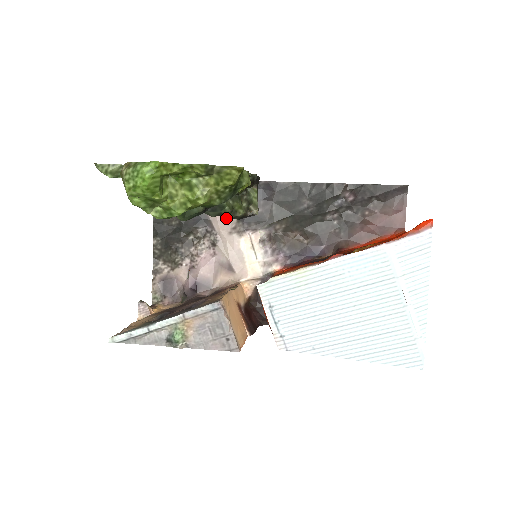
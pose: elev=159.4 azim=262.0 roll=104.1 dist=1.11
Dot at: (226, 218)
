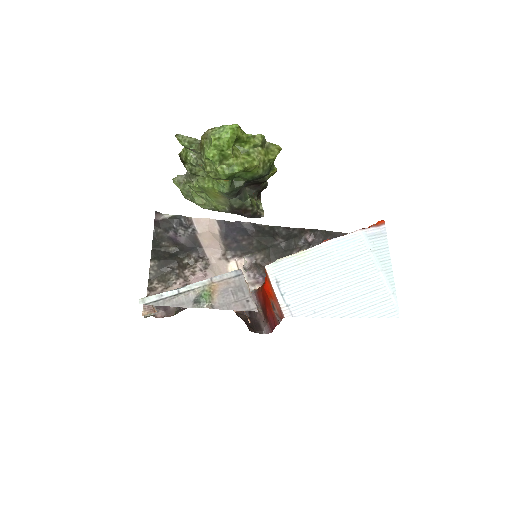
Dot at: (217, 247)
